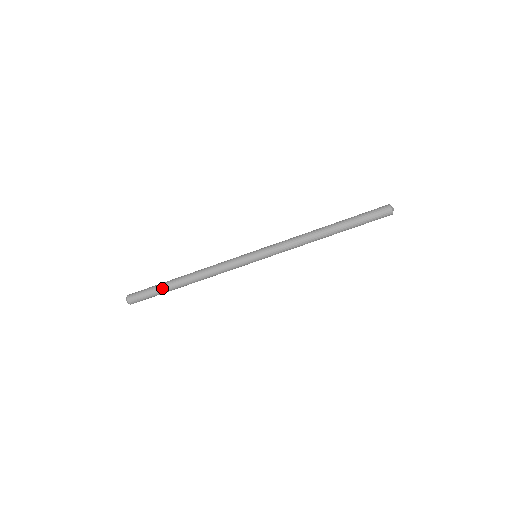
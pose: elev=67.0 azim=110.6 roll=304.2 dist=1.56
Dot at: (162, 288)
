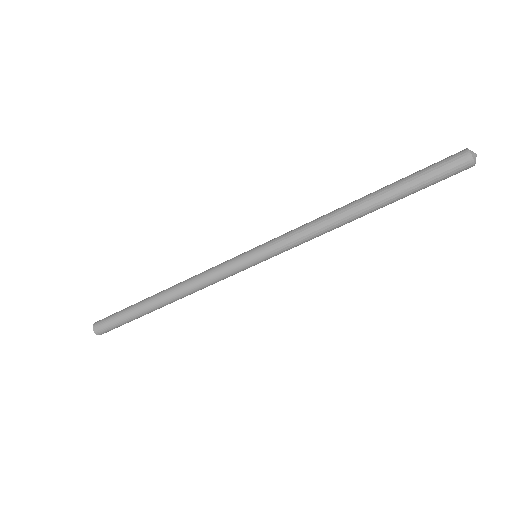
Dot at: (135, 315)
